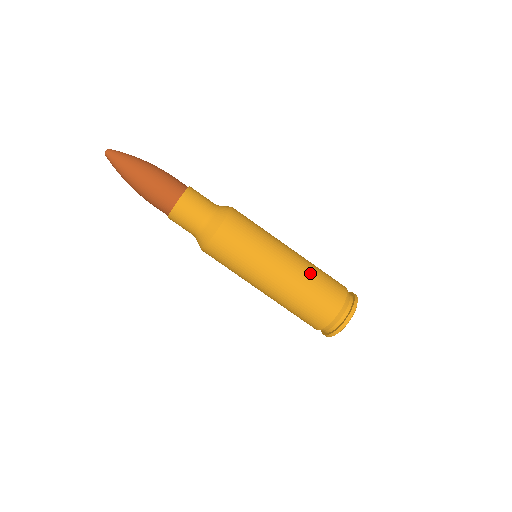
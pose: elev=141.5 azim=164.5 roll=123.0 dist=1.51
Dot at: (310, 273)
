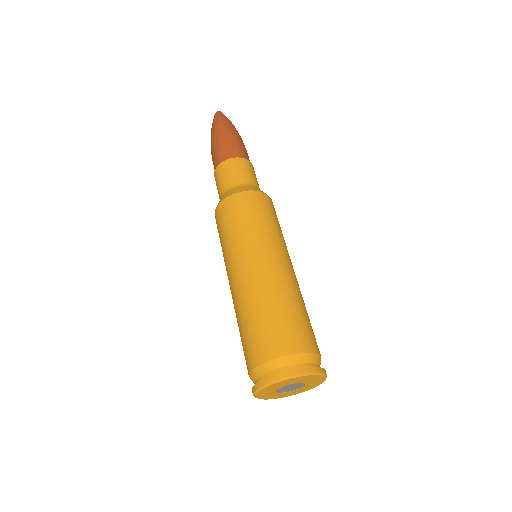
Dot at: (282, 294)
